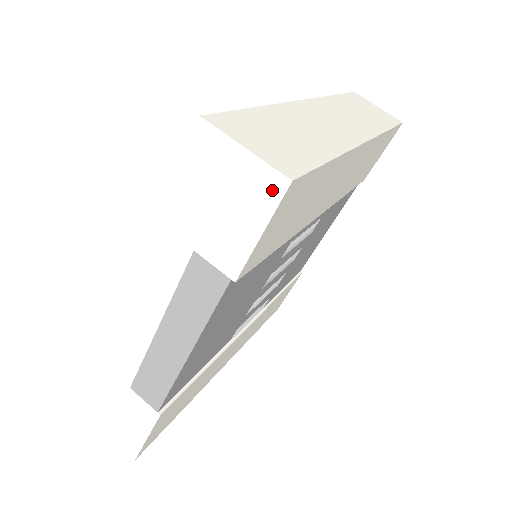
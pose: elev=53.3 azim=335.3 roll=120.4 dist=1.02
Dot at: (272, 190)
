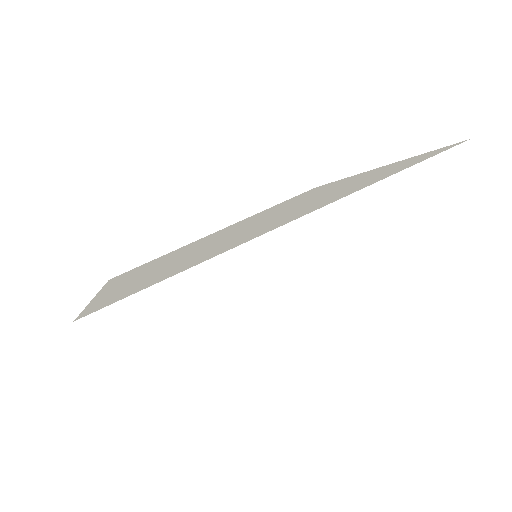
Dot at: occluded
